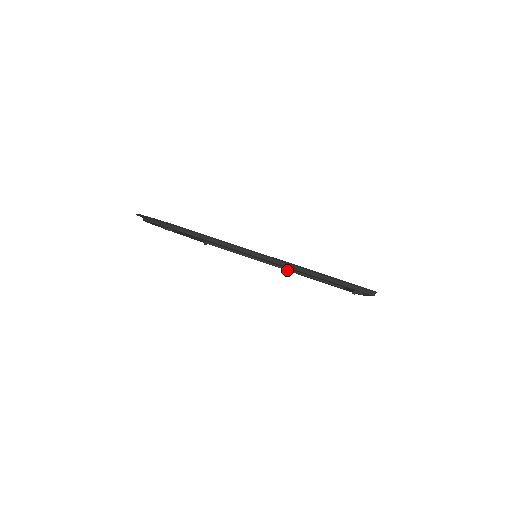
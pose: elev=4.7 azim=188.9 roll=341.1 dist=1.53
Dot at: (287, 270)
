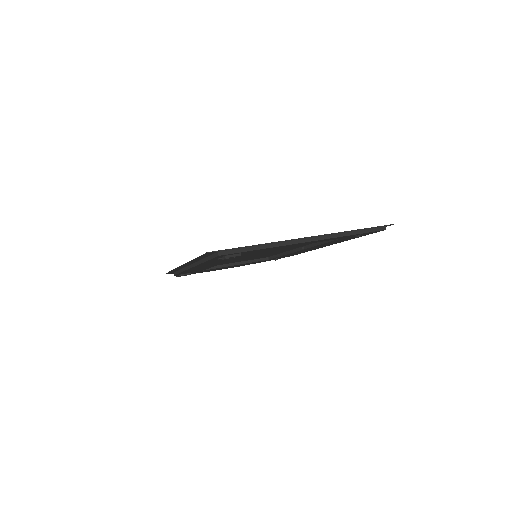
Dot at: occluded
